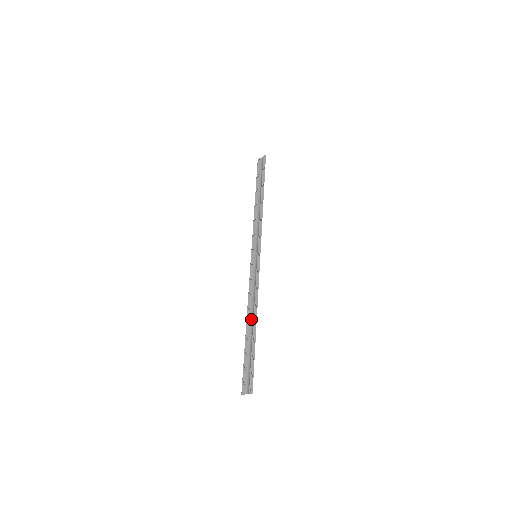
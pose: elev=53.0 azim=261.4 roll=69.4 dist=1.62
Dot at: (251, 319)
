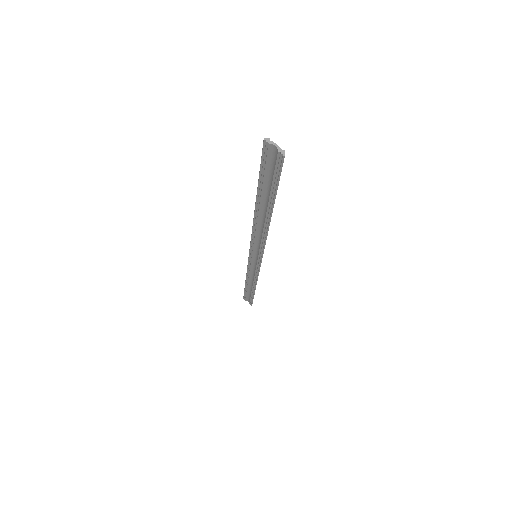
Dot at: (250, 283)
